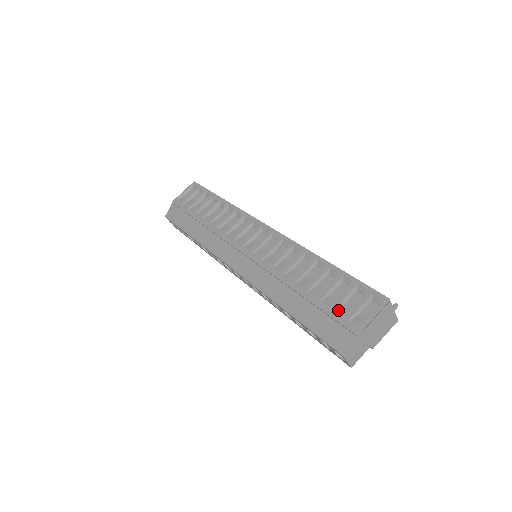
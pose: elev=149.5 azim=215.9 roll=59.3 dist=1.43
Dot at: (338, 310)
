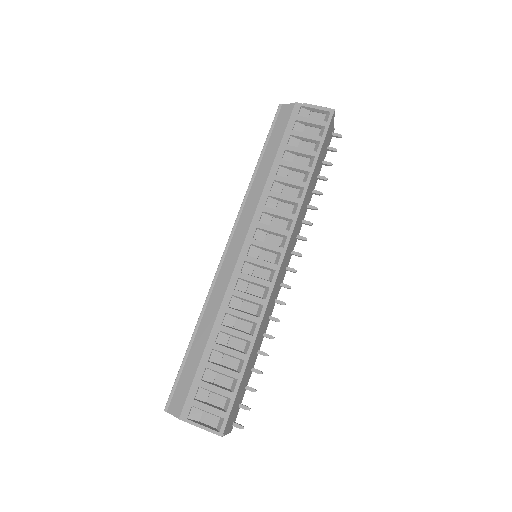
Dot at: (201, 389)
